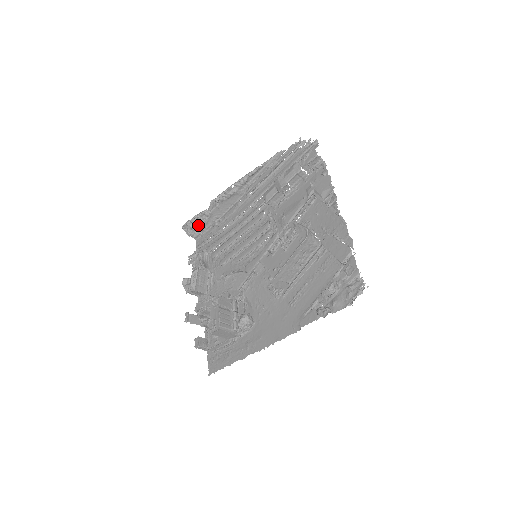
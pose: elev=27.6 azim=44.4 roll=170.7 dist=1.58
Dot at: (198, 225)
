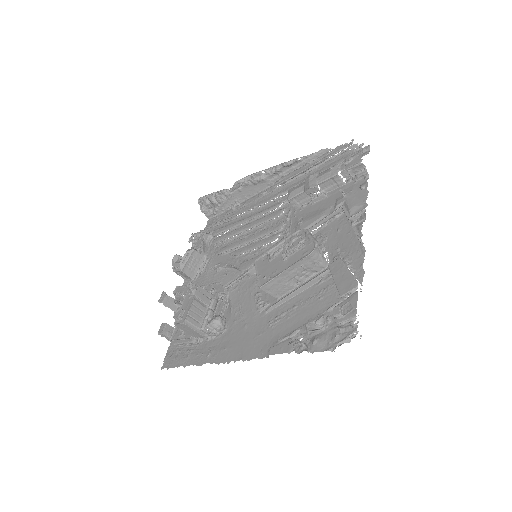
Dot at: (214, 203)
